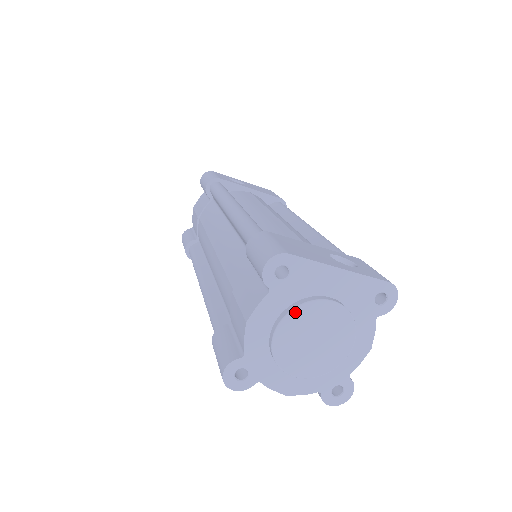
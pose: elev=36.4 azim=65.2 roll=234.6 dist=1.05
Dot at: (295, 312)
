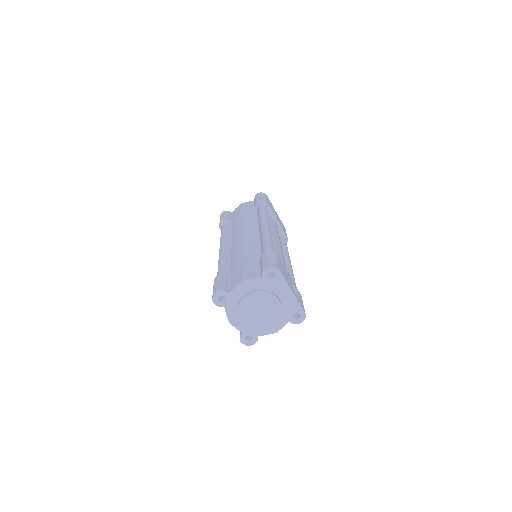
Dot at: (263, 293)
